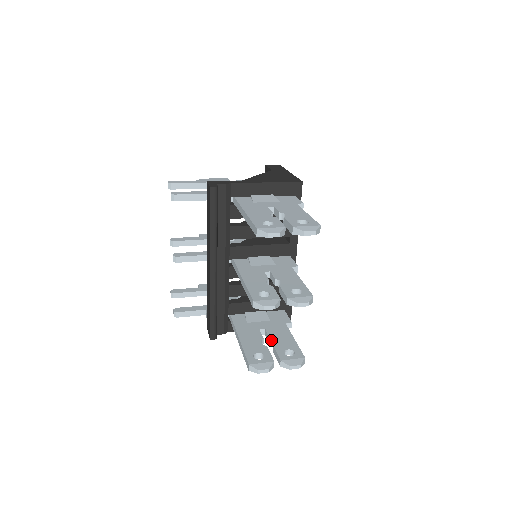
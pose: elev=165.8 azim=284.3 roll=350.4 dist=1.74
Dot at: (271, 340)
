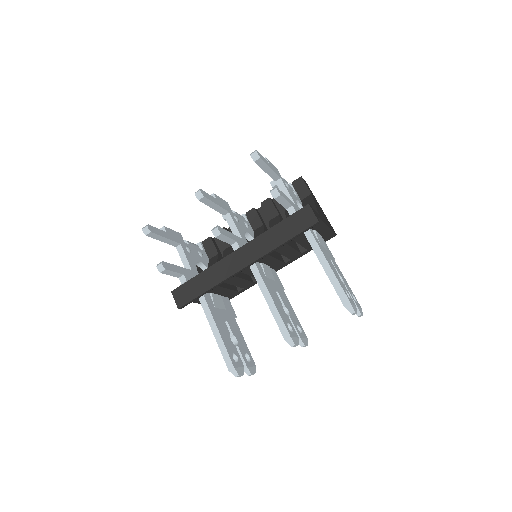
Dot at: (233, 336)
